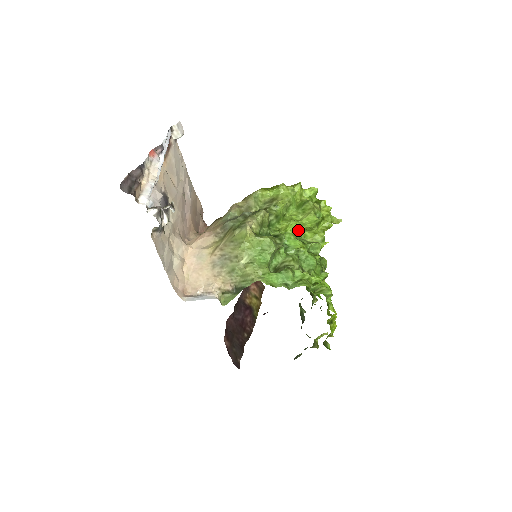
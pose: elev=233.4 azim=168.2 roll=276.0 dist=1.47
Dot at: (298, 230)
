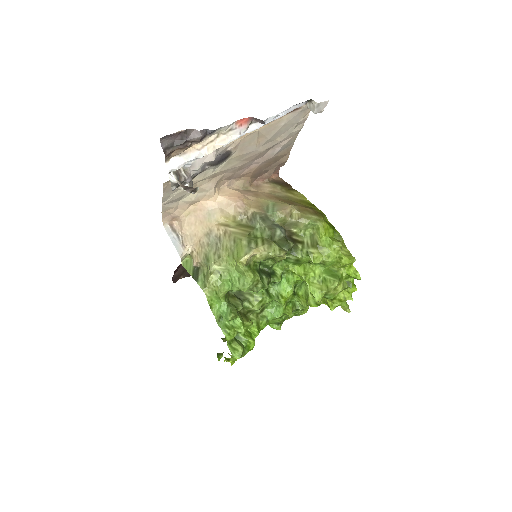
Dot at: occluded
